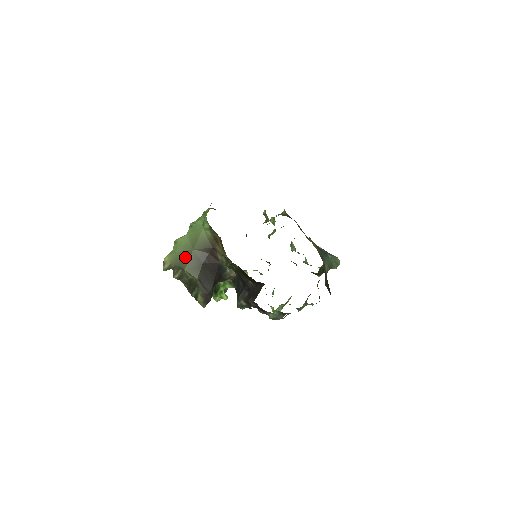
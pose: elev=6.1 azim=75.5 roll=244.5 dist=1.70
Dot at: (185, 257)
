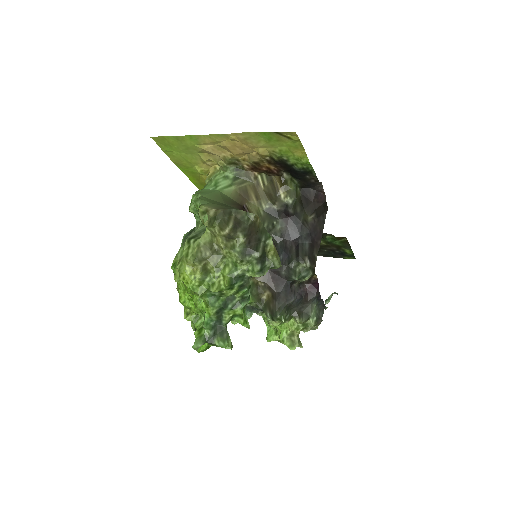
Dot at: (226, 205)
